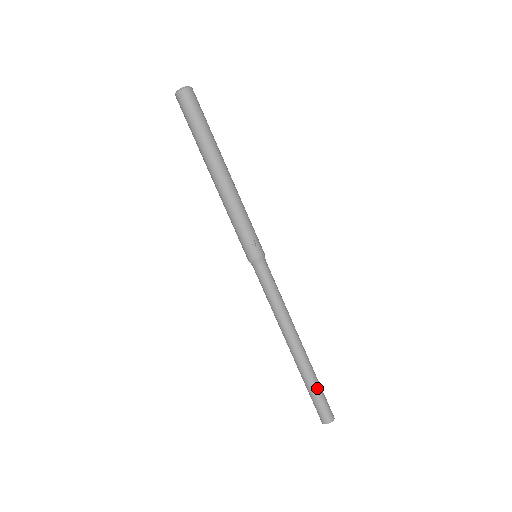
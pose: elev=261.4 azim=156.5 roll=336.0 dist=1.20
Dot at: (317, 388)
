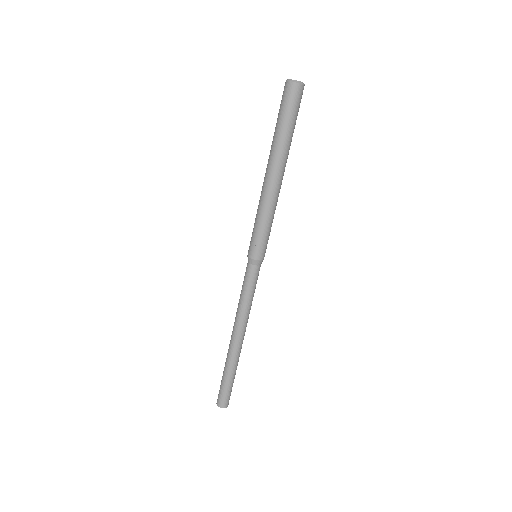
Dot at: (226, 379)
